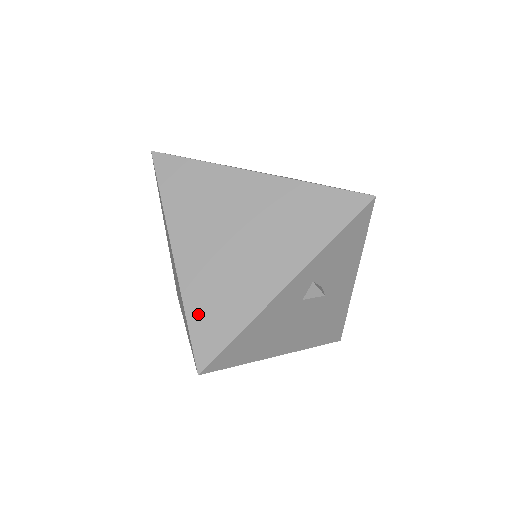
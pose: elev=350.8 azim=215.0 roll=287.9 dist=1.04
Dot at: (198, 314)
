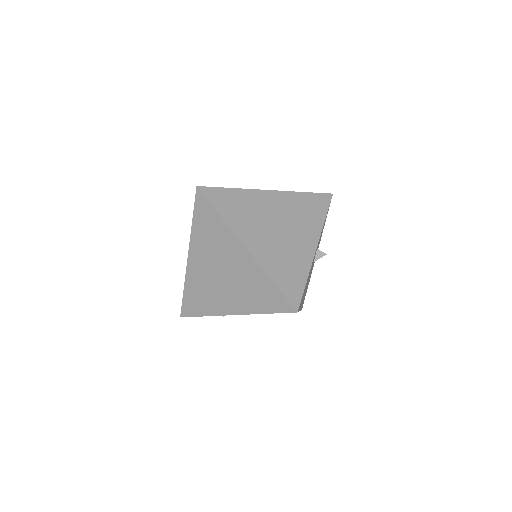
Dot at: (279, 277)
